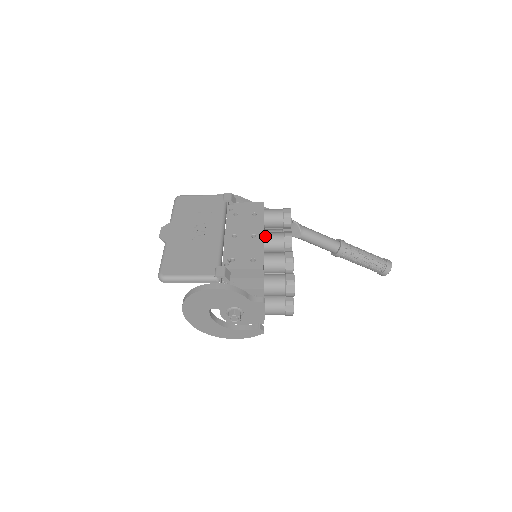
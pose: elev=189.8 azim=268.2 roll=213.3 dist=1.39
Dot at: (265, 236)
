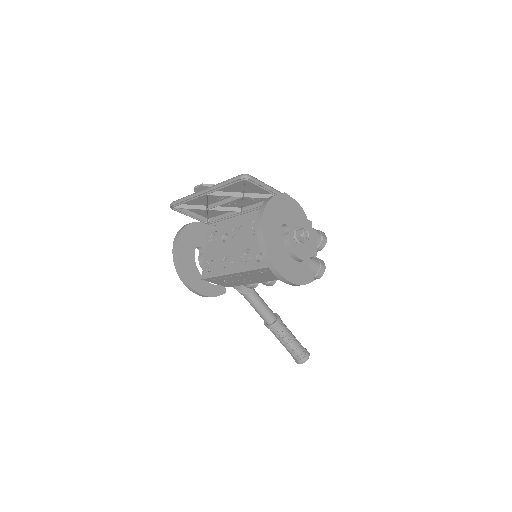
Dot at: occluded
